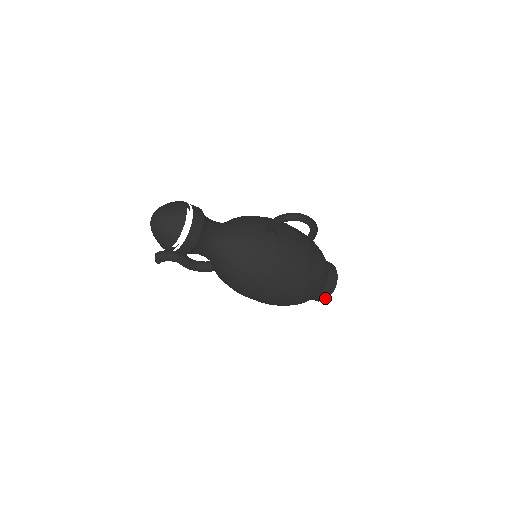
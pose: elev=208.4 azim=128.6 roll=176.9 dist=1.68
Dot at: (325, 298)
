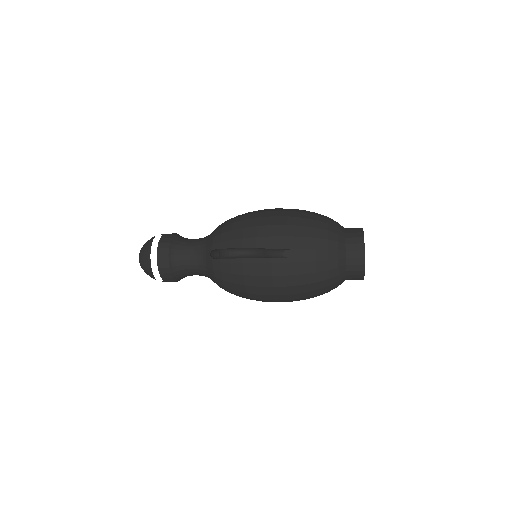
Dot at: (361, 279)
